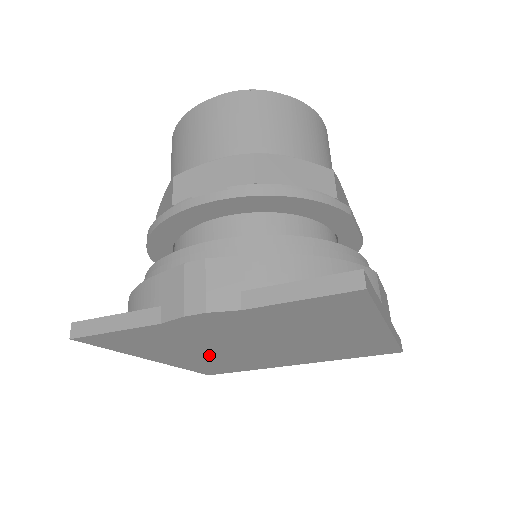
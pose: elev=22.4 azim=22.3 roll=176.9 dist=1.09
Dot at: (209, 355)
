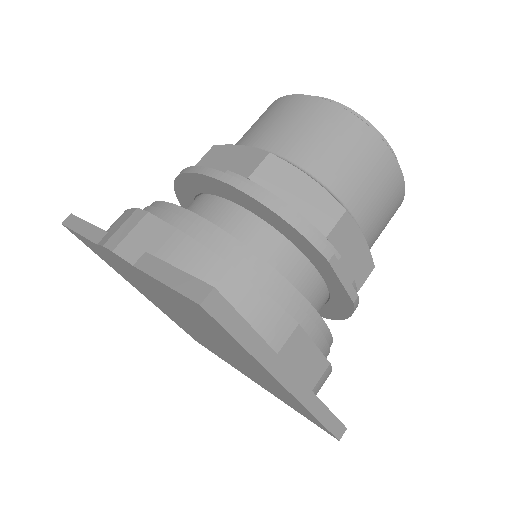
Dot at: (170, 313)
